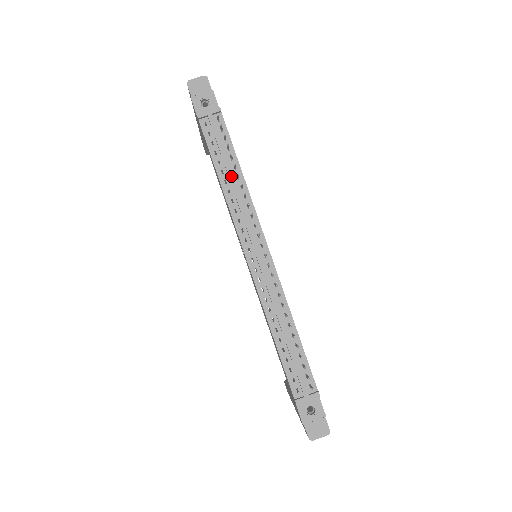
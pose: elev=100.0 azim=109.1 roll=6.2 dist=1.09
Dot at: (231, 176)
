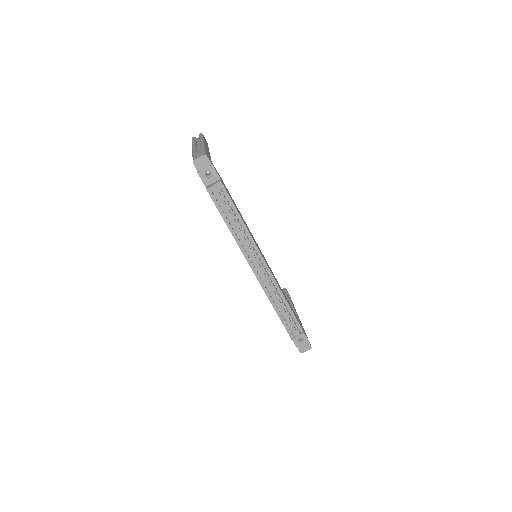
Dot at: (236, 226)
